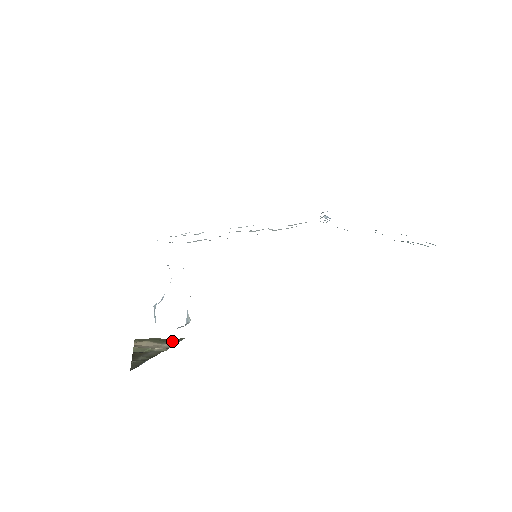
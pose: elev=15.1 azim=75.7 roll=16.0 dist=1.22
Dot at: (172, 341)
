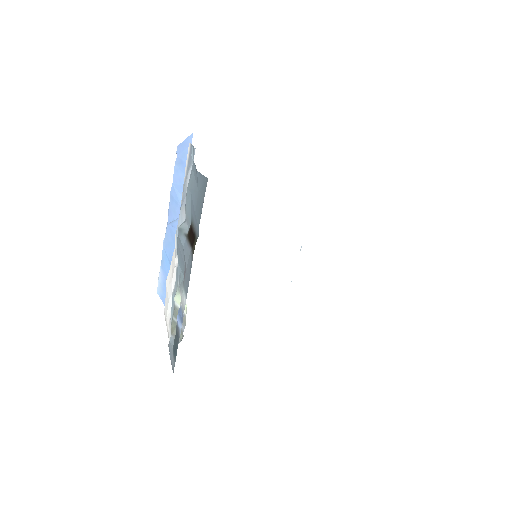
Dot at: occluded
